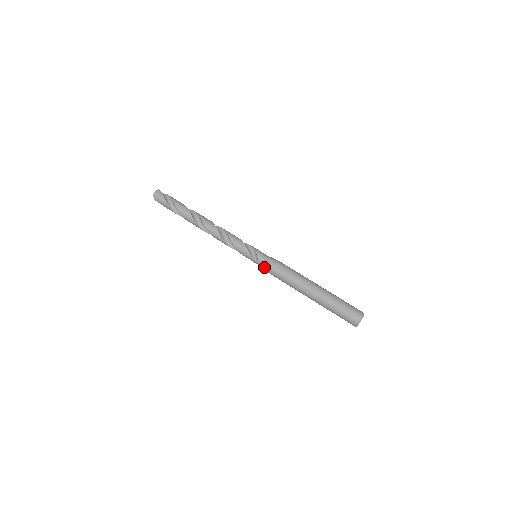
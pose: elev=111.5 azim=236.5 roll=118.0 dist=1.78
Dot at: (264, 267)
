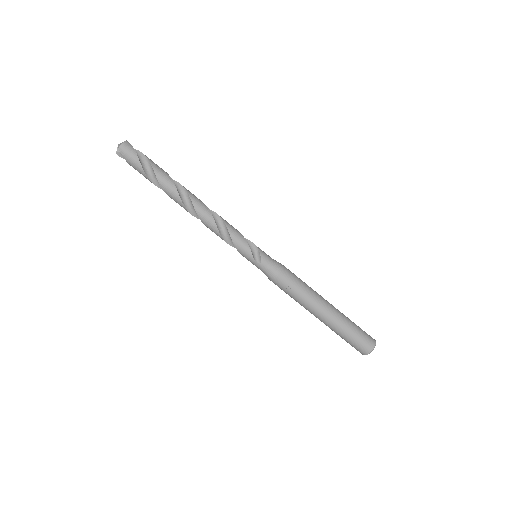
Dot at: (267, 272)
